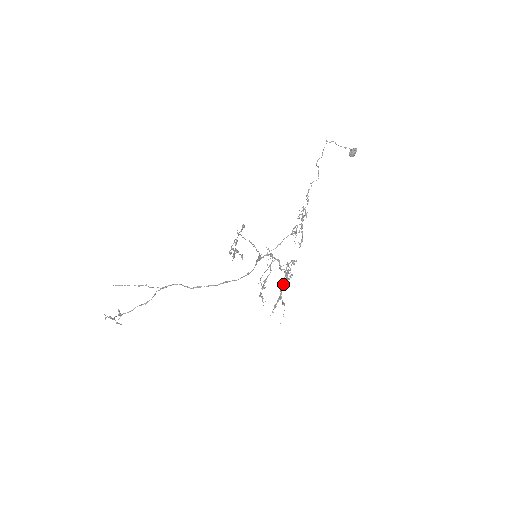
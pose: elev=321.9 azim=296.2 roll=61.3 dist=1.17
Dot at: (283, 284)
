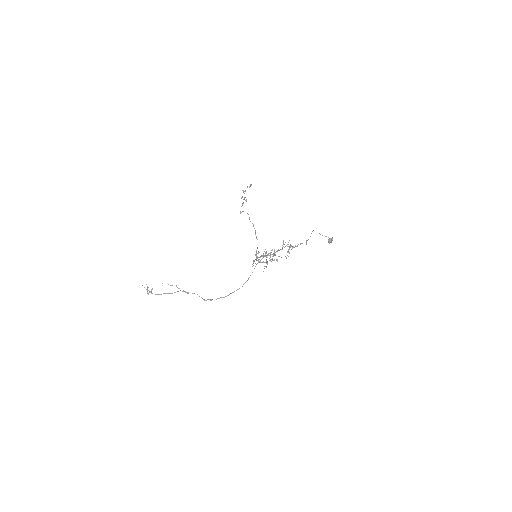
Dot at: (269, 253)
